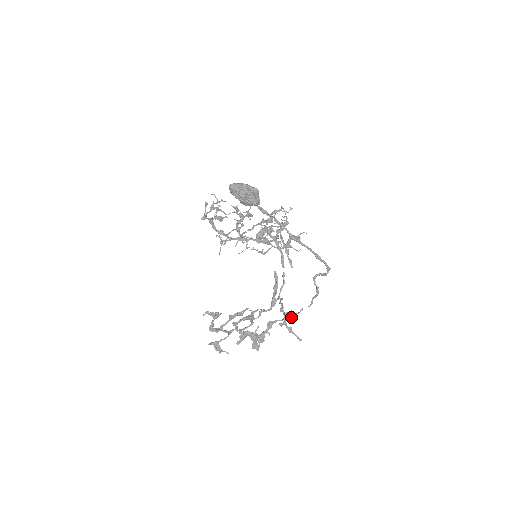
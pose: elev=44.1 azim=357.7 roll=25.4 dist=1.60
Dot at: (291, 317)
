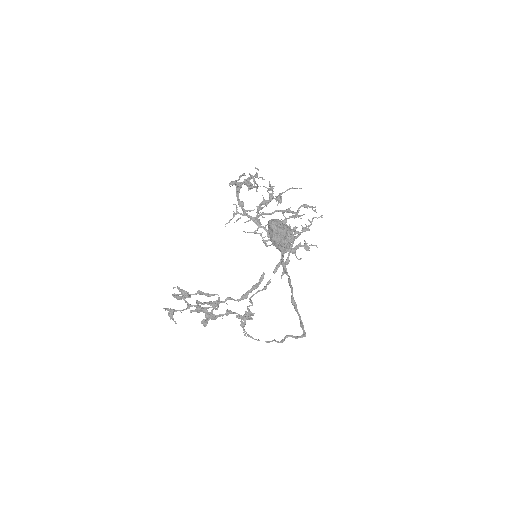
Dot at: (250, 318)
